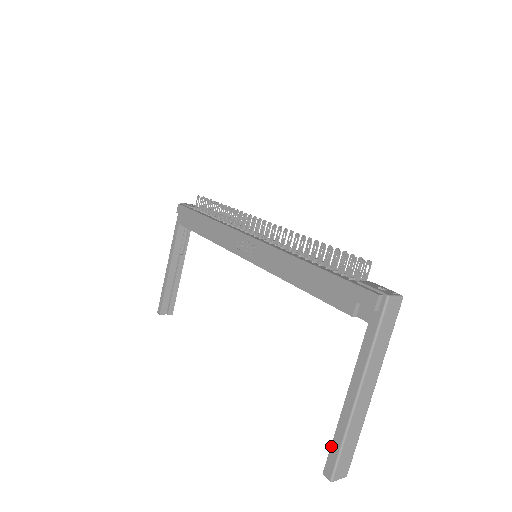
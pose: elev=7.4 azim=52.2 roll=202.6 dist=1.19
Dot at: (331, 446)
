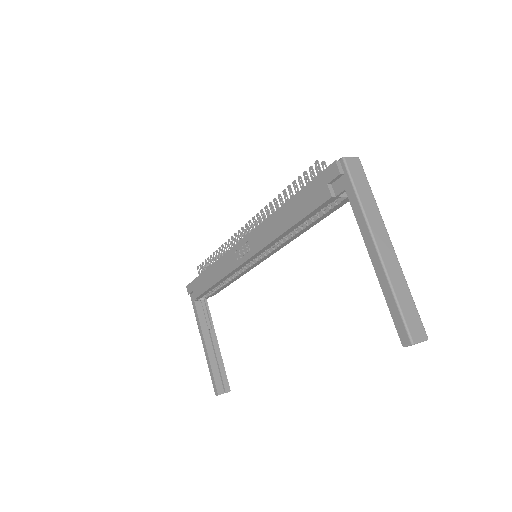
Dot at: (390, 313)
